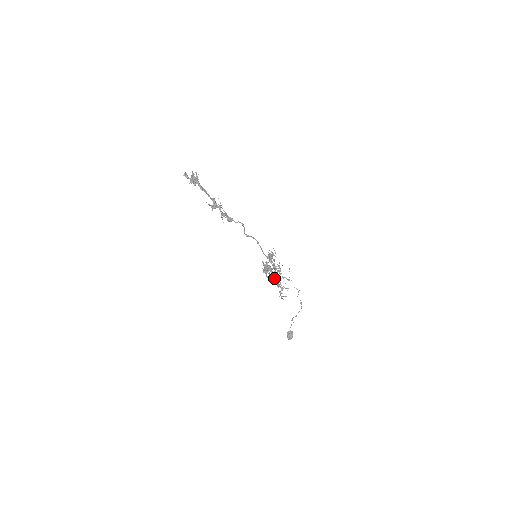
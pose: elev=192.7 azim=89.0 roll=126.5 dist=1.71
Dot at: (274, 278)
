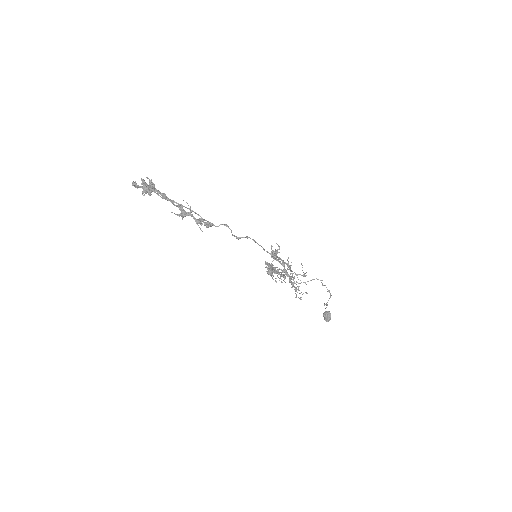
Dot at: (284, 279)
